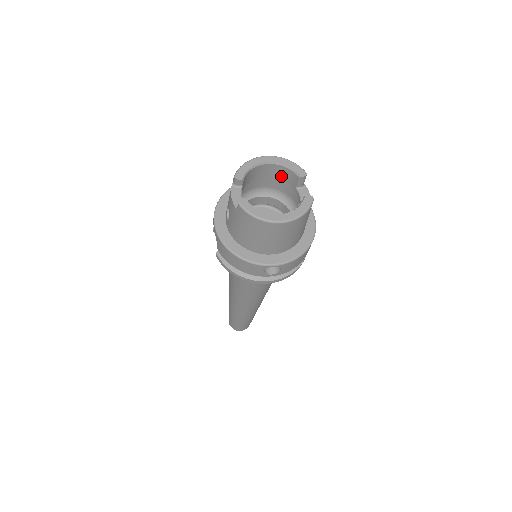
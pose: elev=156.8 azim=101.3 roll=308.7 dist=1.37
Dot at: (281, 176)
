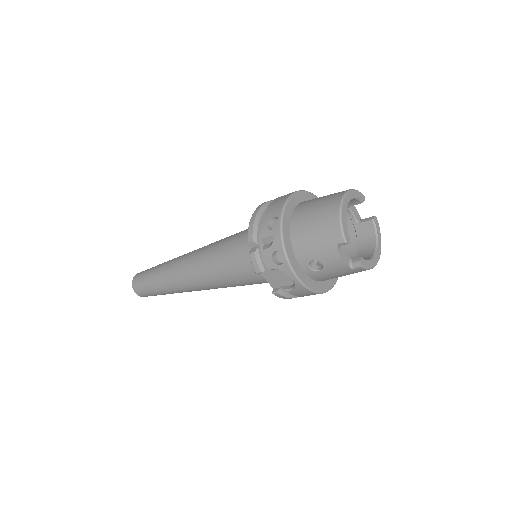
Dot at: occluded
